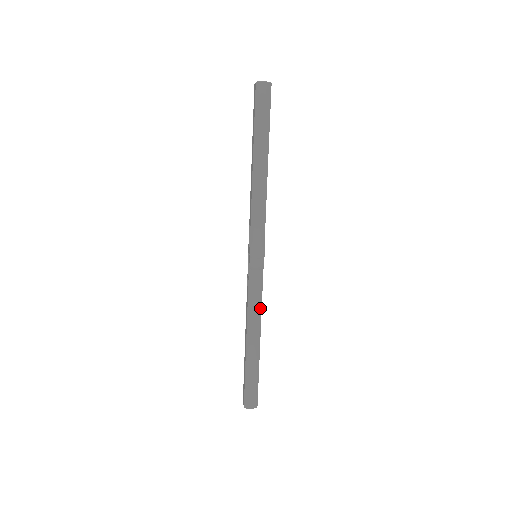
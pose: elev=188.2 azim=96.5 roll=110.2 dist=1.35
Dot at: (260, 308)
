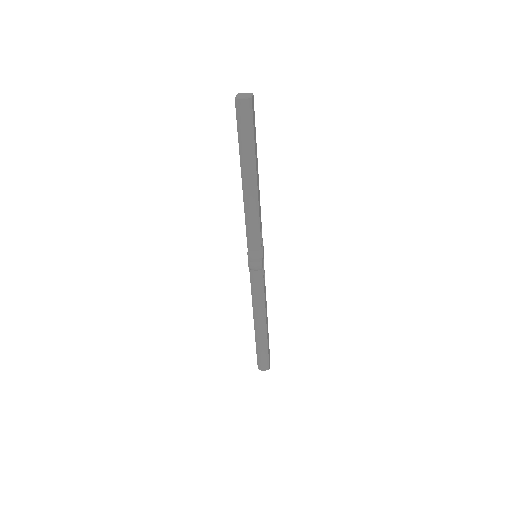
Dot at: (263, 299)
